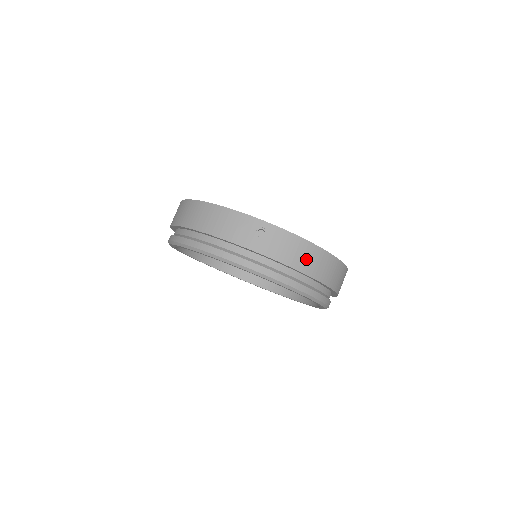
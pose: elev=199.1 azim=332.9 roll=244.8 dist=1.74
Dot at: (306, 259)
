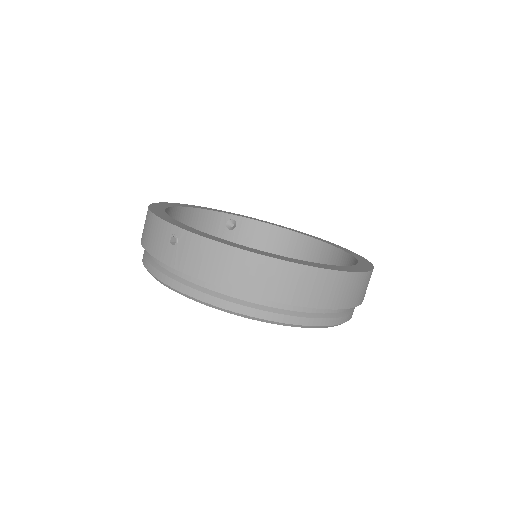
Dot at: (230, 270)
